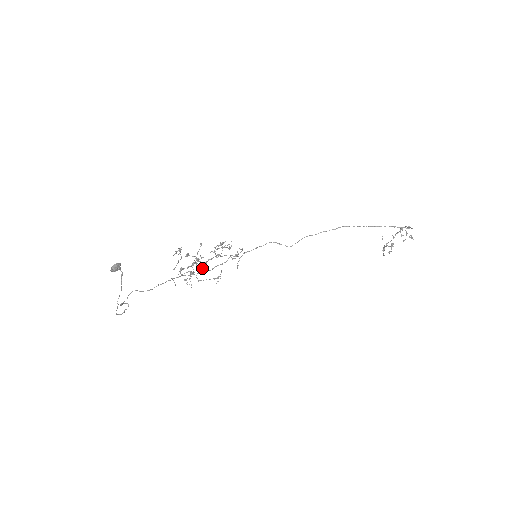
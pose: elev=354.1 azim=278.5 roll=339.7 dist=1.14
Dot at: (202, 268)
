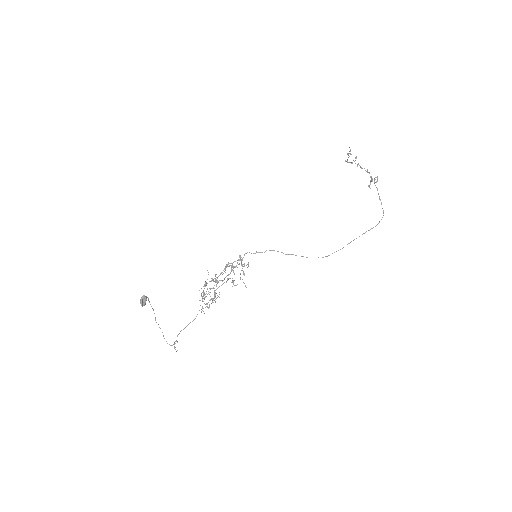
Dot at: (216, 282)
